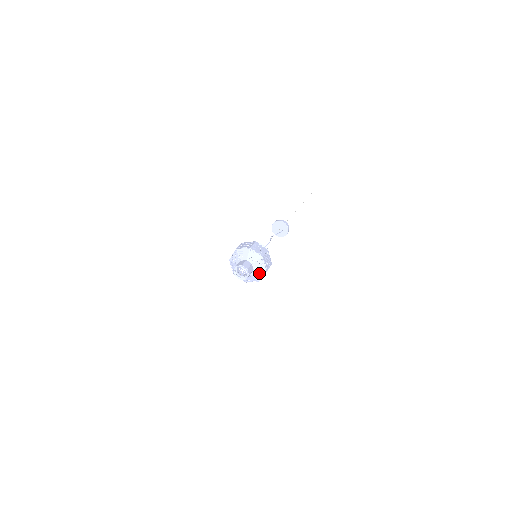
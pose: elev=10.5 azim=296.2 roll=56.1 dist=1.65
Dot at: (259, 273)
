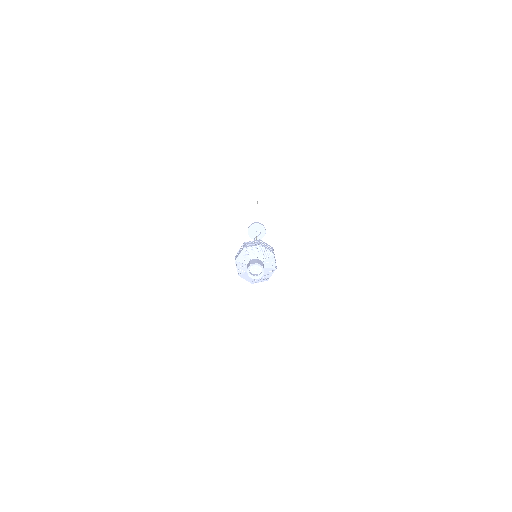
Dot at: occluded
